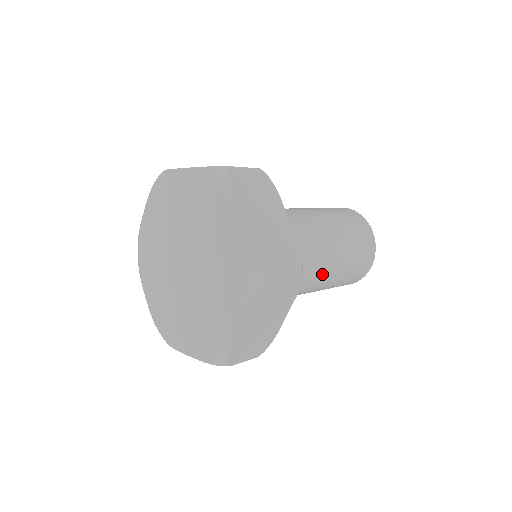
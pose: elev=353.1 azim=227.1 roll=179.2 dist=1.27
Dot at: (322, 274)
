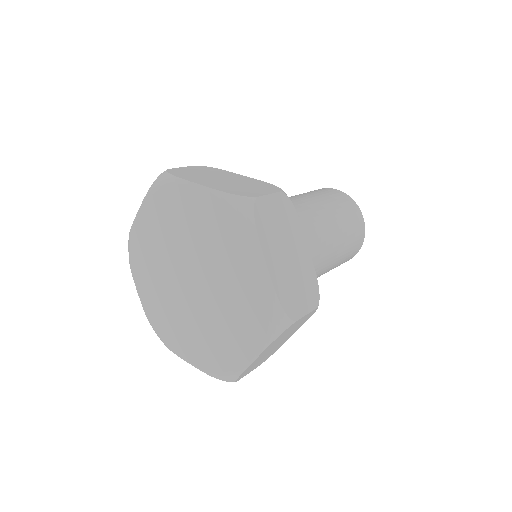
Dot at: (321, 229)
